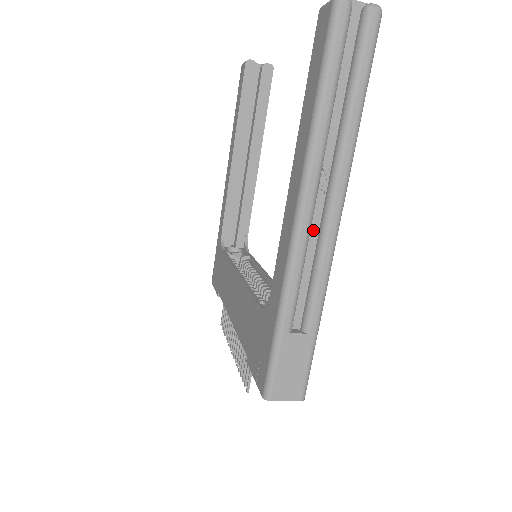
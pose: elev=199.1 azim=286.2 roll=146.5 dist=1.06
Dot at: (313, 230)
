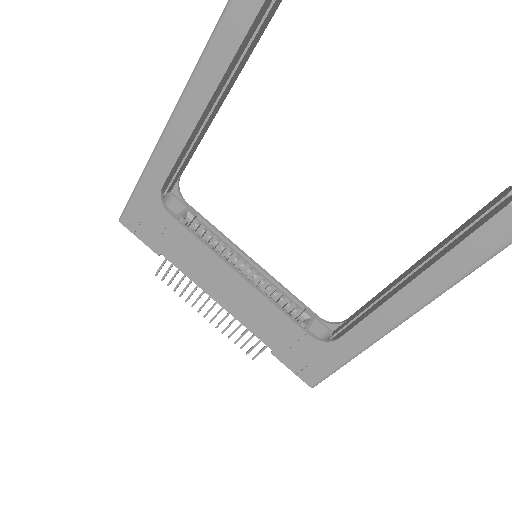
Dot at: occluded
